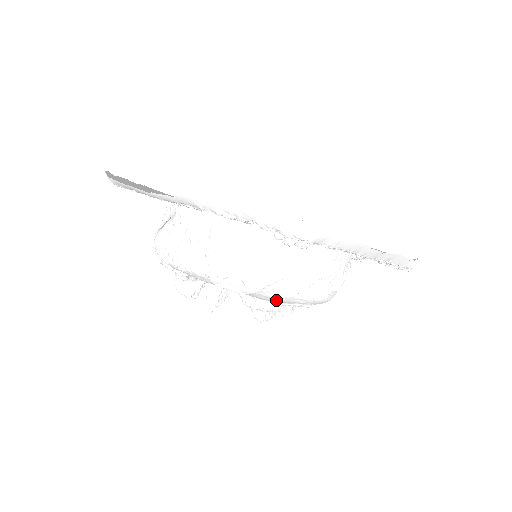
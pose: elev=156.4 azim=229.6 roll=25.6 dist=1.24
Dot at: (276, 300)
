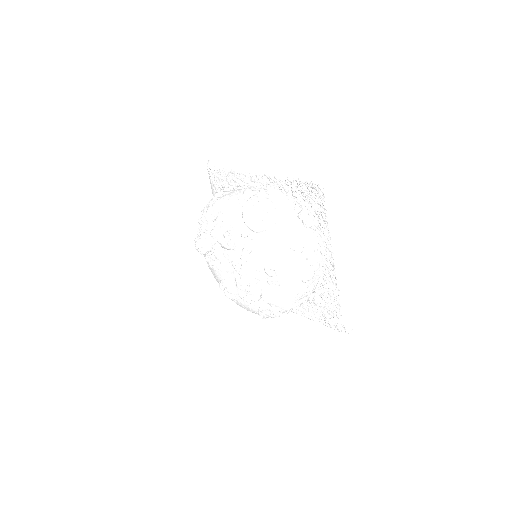
Dot at: (269, 252)
